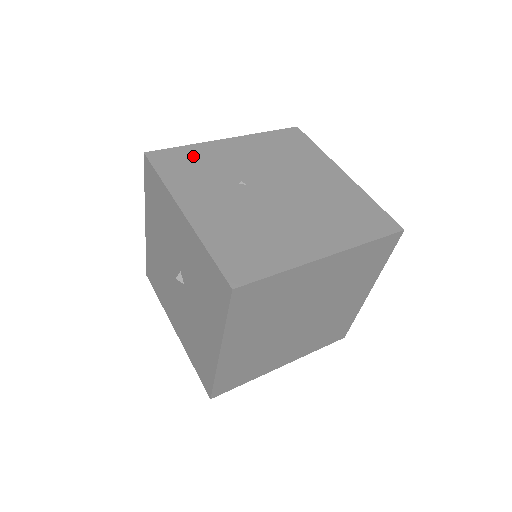
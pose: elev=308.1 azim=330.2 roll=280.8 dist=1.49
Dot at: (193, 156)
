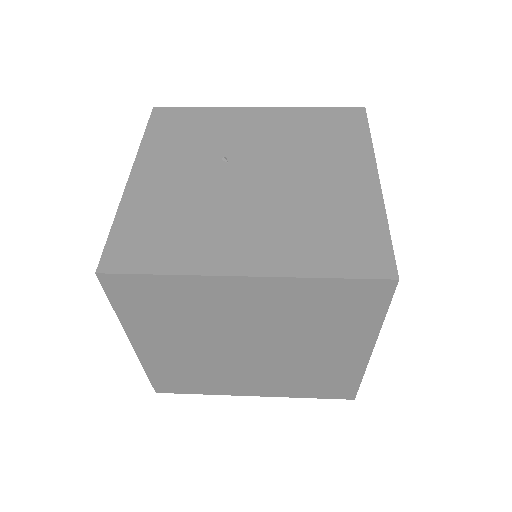
Dot at: (200, 119)
